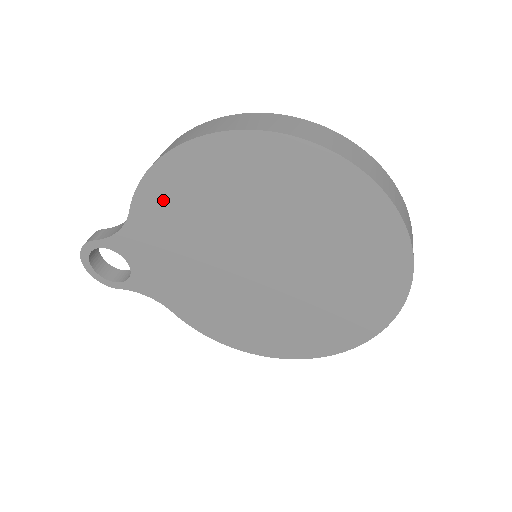
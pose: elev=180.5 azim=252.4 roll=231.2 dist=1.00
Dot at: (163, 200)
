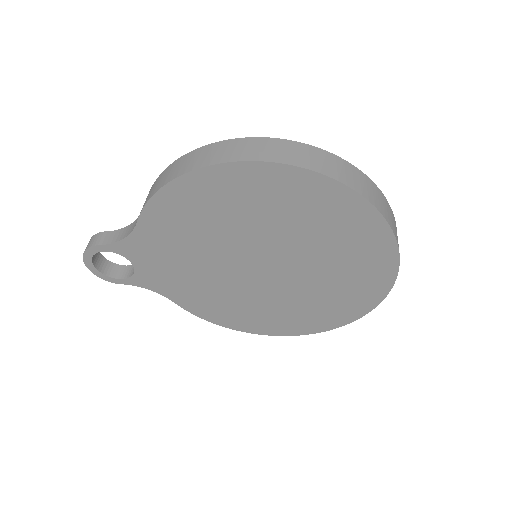
Dot at: (172, 214)
